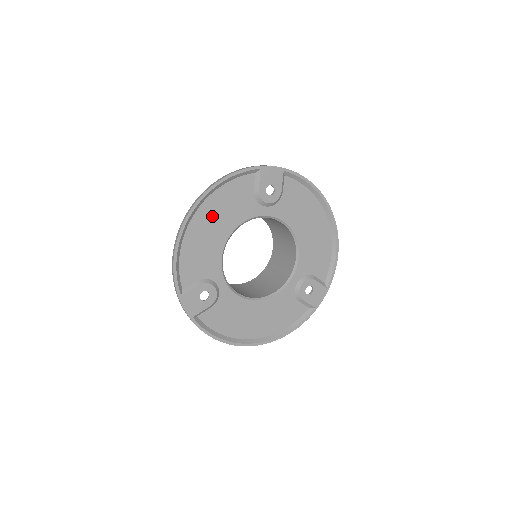
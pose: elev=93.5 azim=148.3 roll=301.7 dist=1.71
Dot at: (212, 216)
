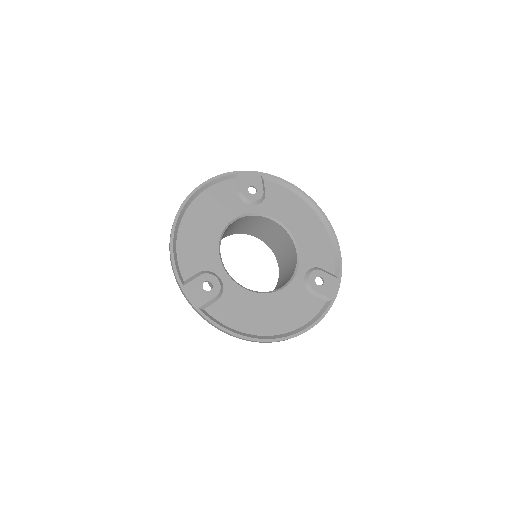
Dot at: (202, 214)
